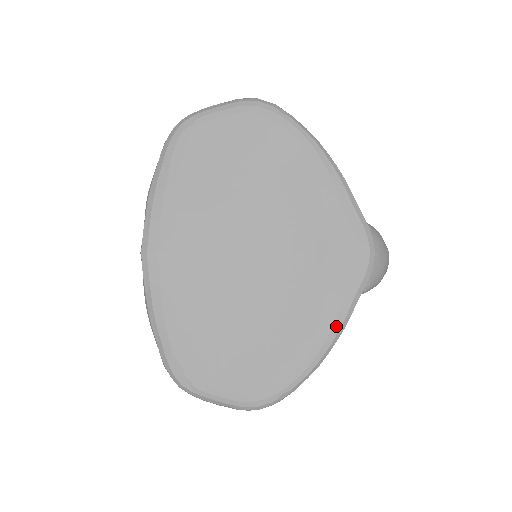
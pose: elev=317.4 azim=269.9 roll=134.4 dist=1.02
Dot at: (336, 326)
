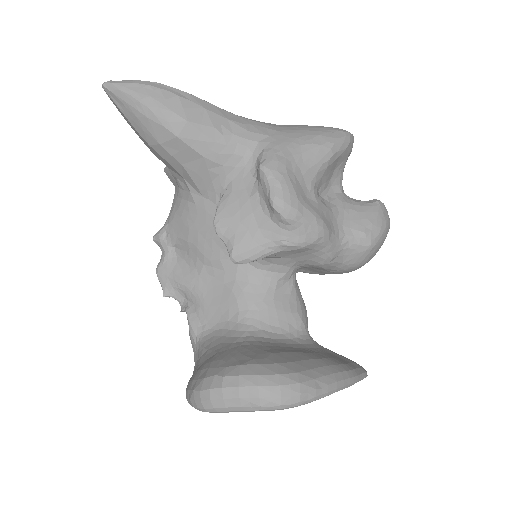
Dot at: occluded
